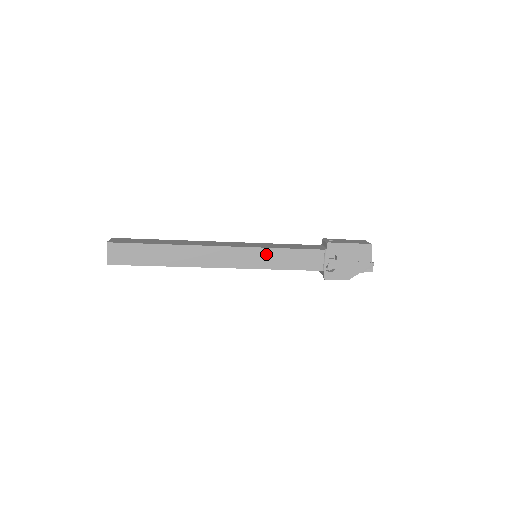
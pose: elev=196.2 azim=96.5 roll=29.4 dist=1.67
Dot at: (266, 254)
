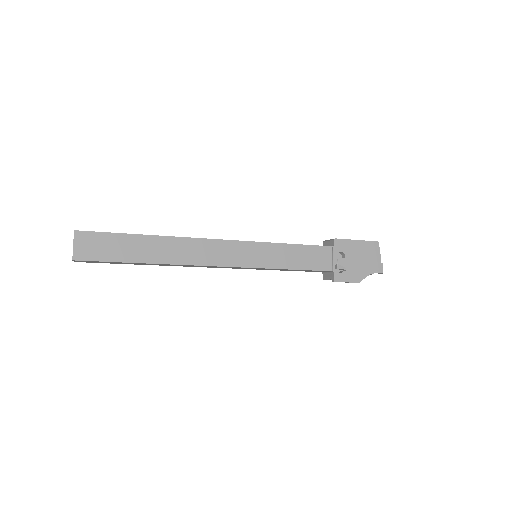
Dot at: (270, 250)
